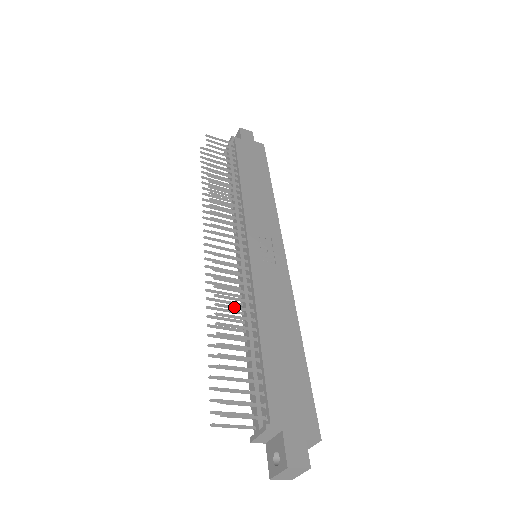
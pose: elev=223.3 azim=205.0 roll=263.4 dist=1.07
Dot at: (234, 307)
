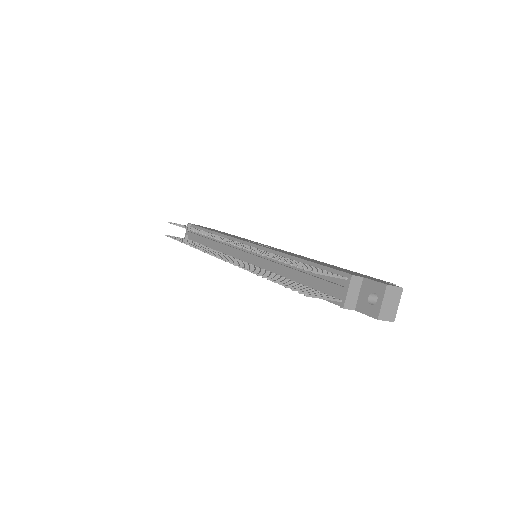
Dot at: (267, 253)
